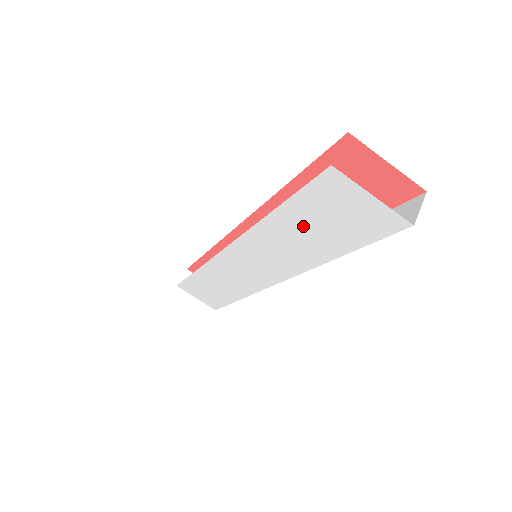
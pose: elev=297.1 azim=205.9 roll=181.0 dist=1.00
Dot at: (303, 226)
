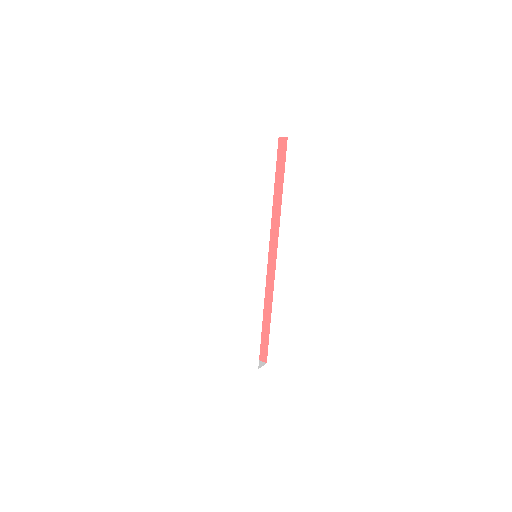
Dot at: (253, 184)
